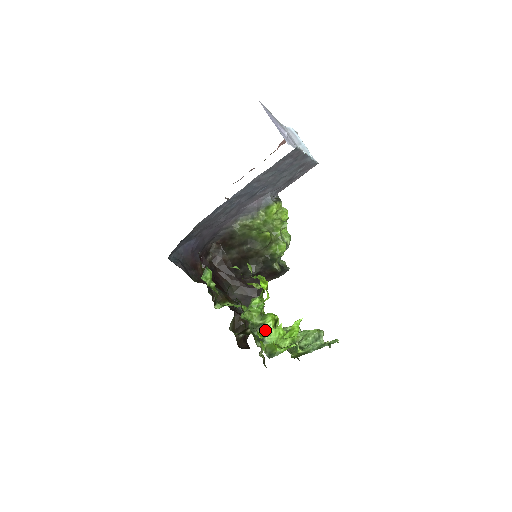
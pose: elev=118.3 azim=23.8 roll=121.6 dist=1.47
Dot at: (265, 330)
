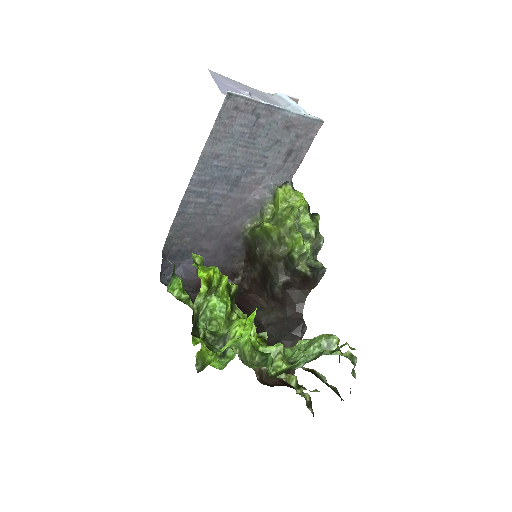
Dot at: occluded
